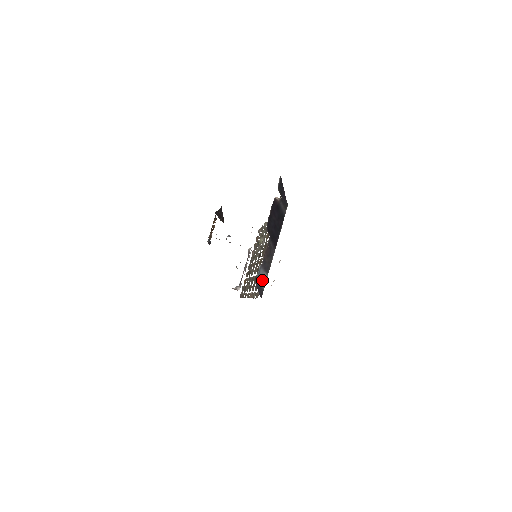
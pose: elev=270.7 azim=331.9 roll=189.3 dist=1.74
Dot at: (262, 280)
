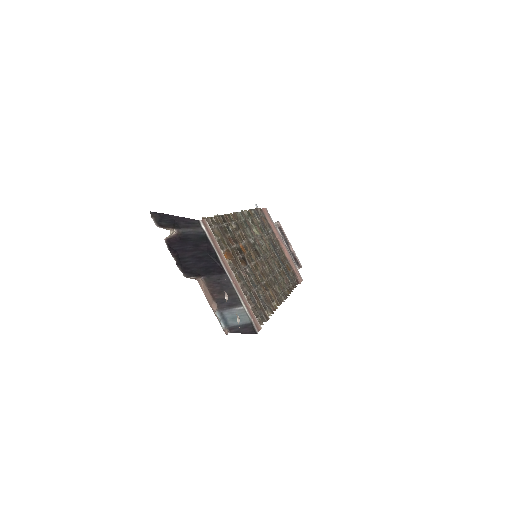
Dot at: occluded
